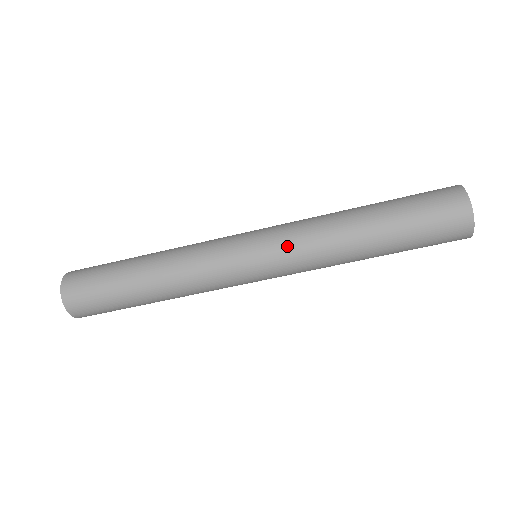
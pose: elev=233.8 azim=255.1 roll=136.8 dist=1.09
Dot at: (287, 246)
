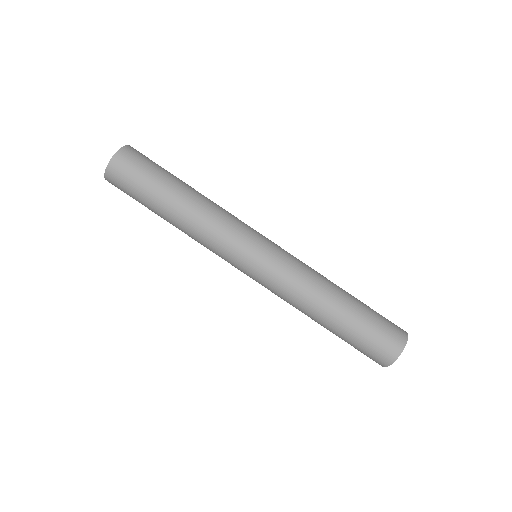
Dot at: (282, 270)
